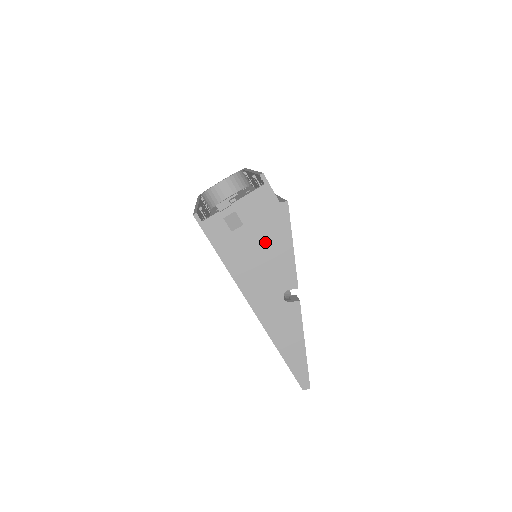
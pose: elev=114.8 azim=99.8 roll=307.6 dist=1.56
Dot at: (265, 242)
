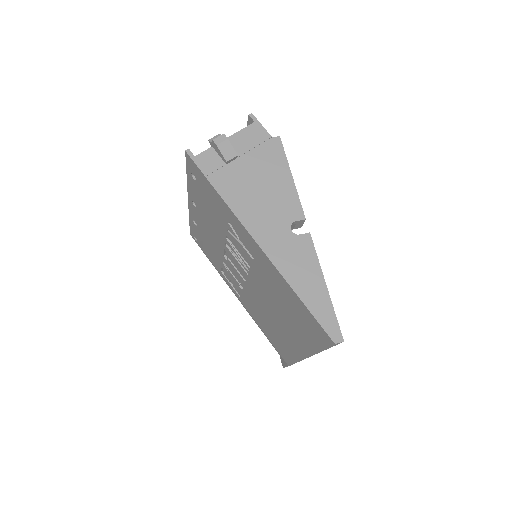
Dot at: (262, 174)
